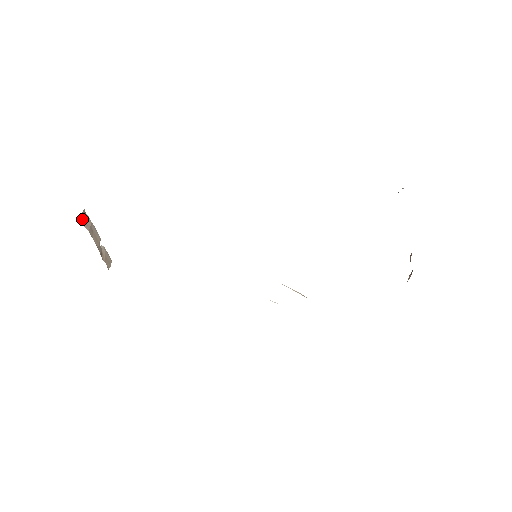
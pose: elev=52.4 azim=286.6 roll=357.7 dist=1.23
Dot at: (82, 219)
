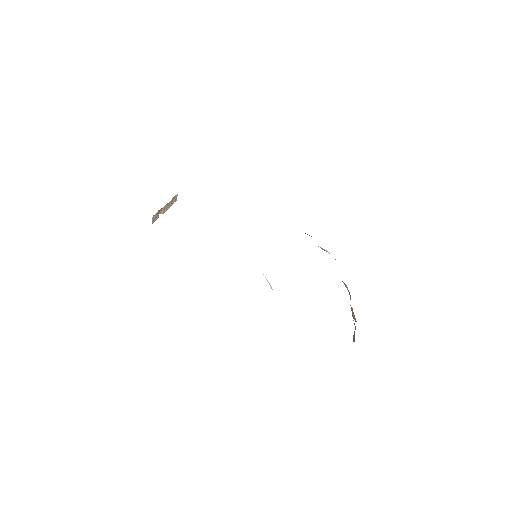
Dot at: (176, 196)
